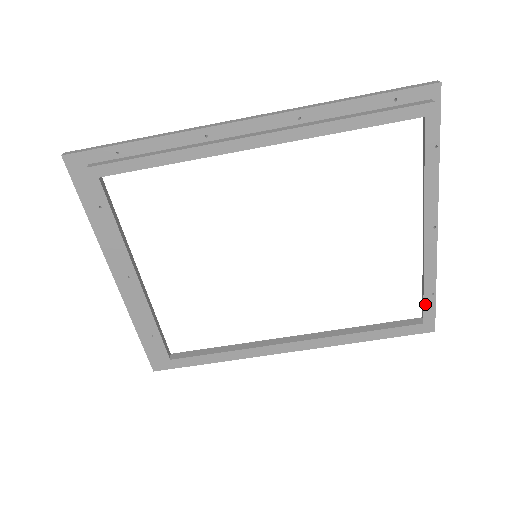
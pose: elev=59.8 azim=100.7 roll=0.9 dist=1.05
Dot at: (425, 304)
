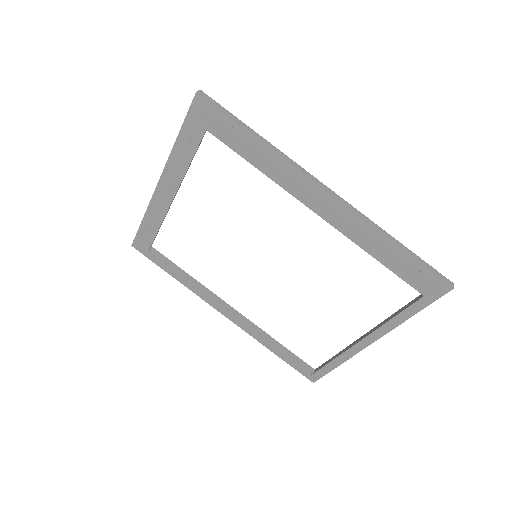
Dot at: (322, 369)
